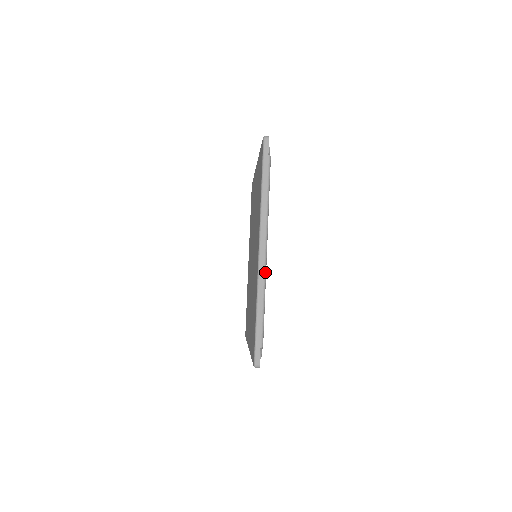
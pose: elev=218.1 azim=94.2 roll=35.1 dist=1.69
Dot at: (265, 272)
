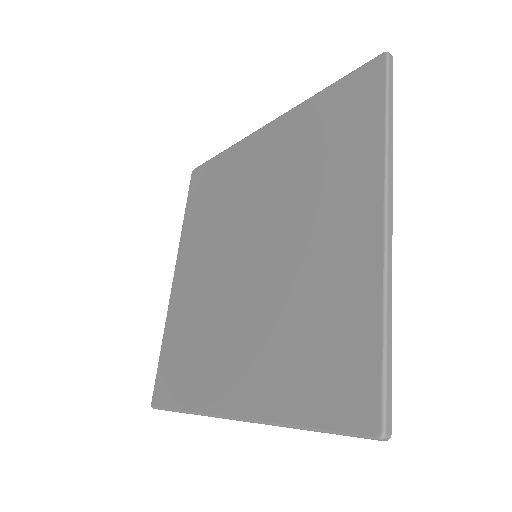
Dot at: occluded
